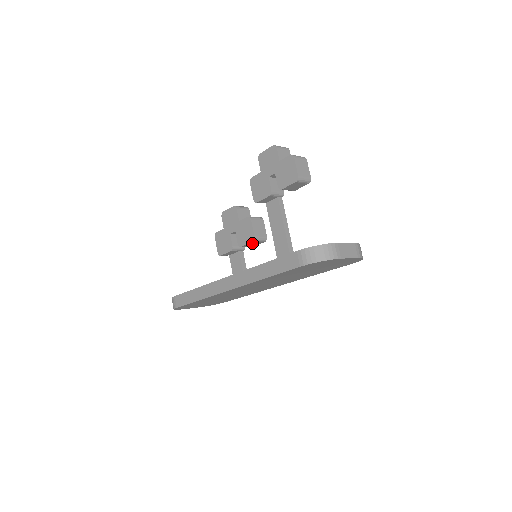
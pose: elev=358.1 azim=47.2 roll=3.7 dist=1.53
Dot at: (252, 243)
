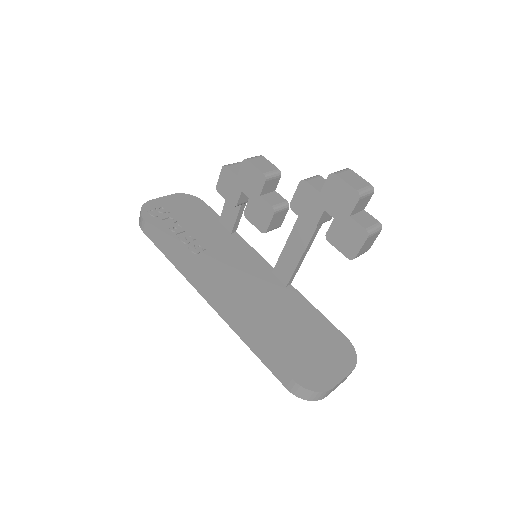
Dot at: occluded
